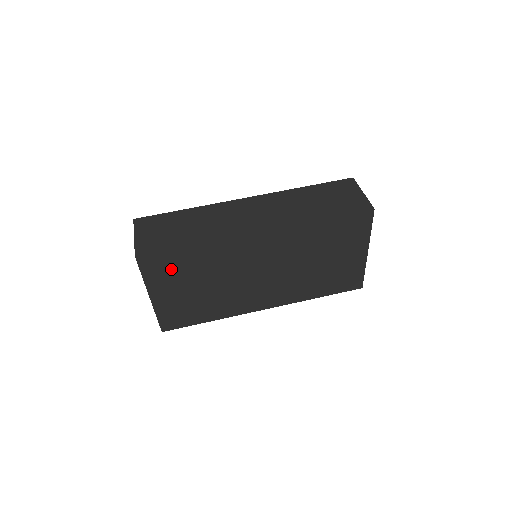
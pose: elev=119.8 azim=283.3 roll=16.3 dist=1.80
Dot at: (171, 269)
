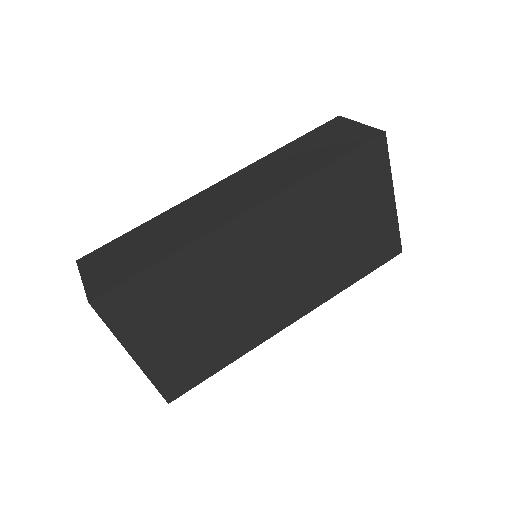
Dot at: (148, 305)
